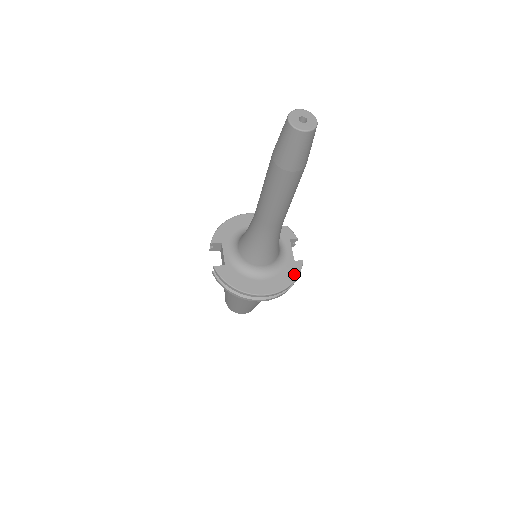
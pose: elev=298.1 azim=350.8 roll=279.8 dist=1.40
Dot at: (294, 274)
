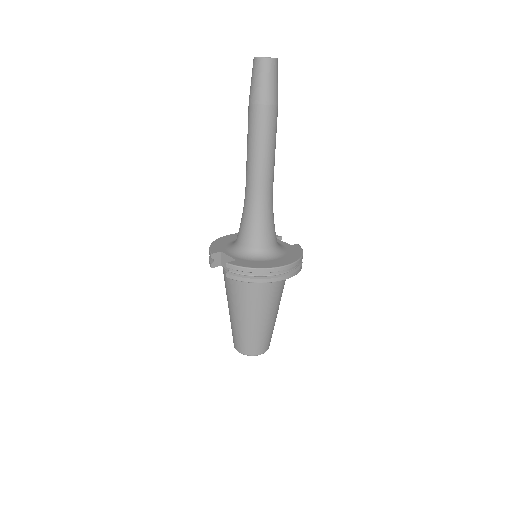
Dot at: (299, 251)
